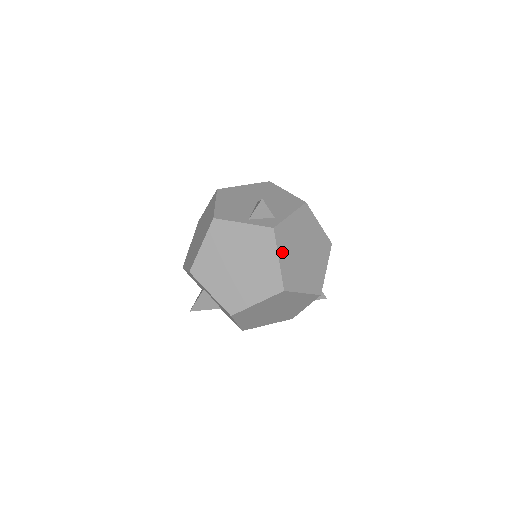
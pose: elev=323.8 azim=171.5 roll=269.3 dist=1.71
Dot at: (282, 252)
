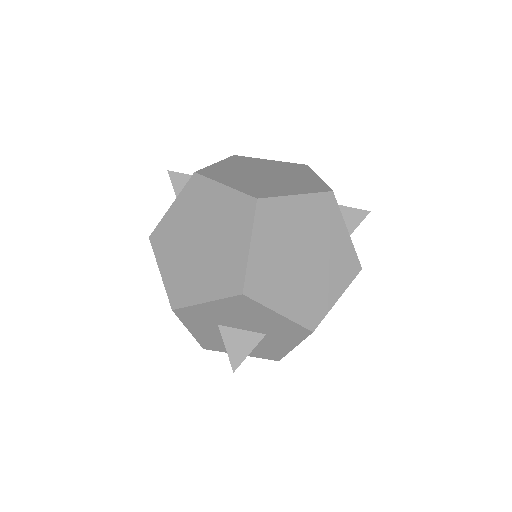
Dot at: (225, 181)
